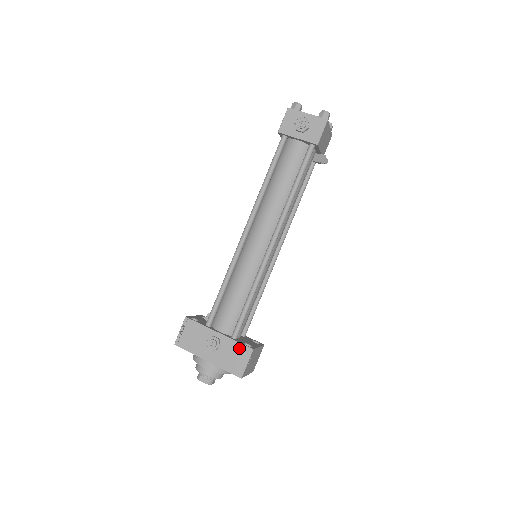
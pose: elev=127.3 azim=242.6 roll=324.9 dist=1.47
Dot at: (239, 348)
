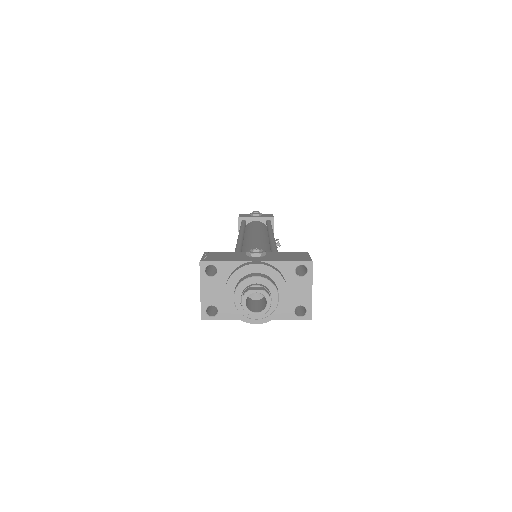
Dot at: (290, 253)
